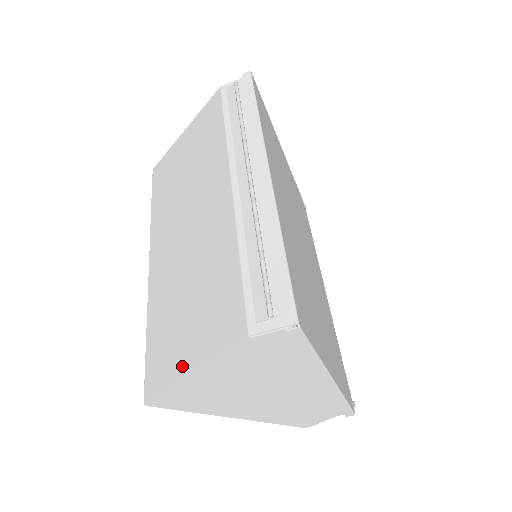
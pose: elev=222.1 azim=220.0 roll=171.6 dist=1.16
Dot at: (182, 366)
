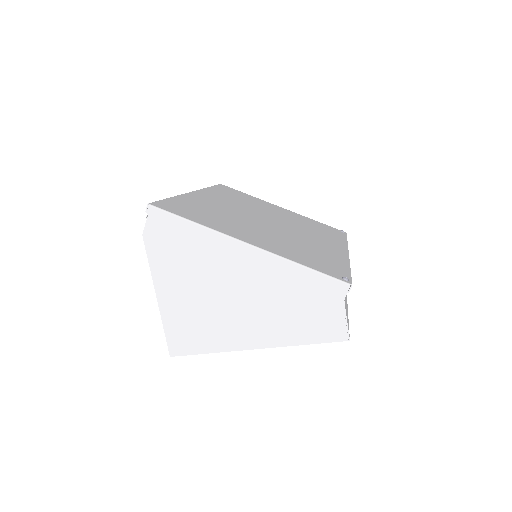
Dot at: occluded
